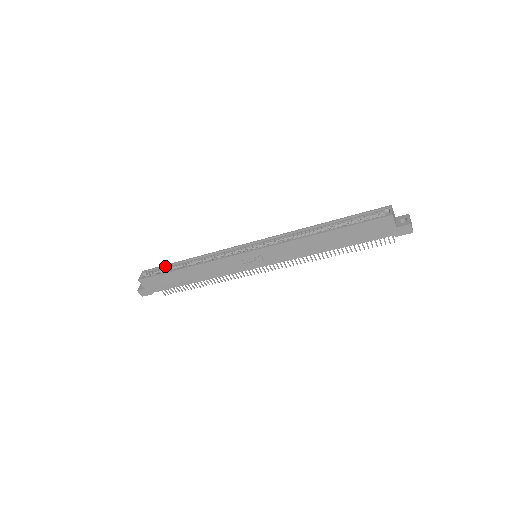
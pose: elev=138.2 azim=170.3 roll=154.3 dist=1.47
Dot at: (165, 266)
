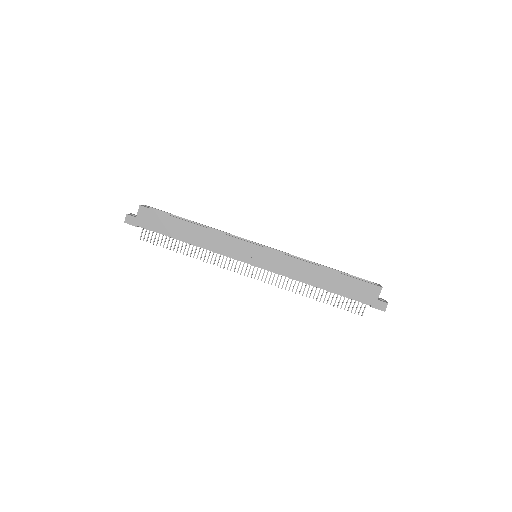
Dot at: (170, 214)
